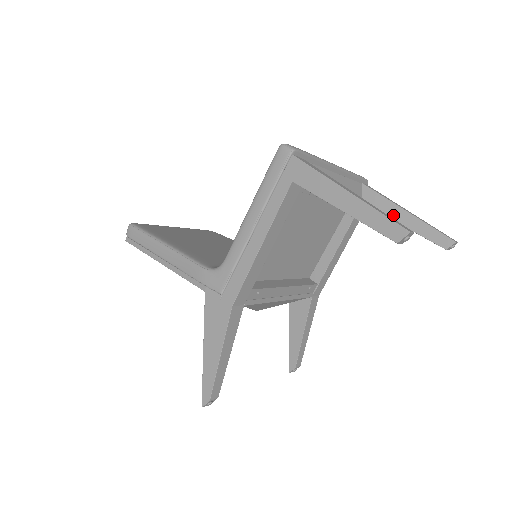
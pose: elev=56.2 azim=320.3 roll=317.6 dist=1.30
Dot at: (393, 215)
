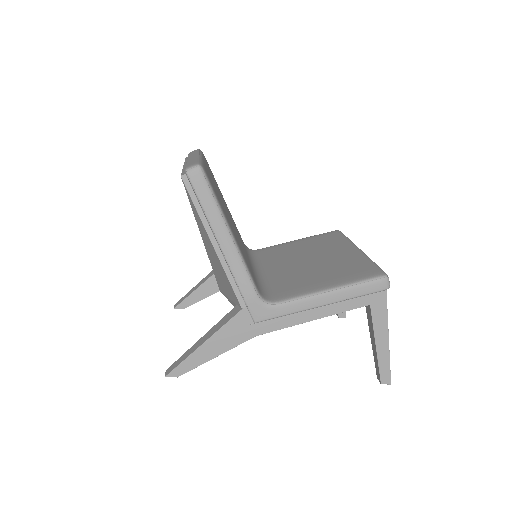
Dot at: occluded
